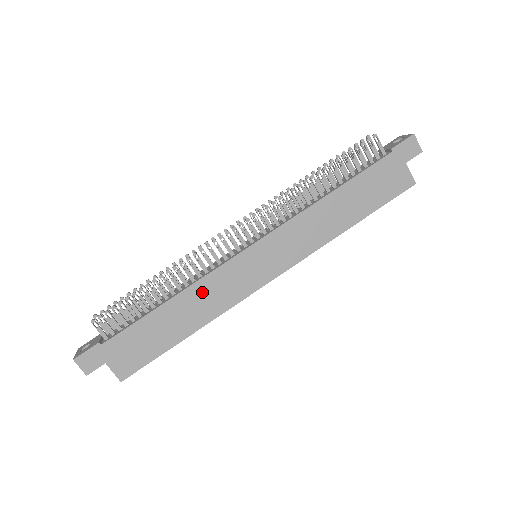
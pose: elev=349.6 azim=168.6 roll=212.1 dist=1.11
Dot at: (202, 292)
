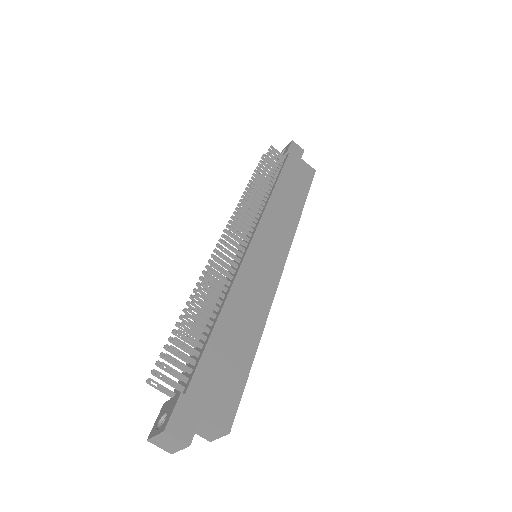
Dot at: (242, 294)
